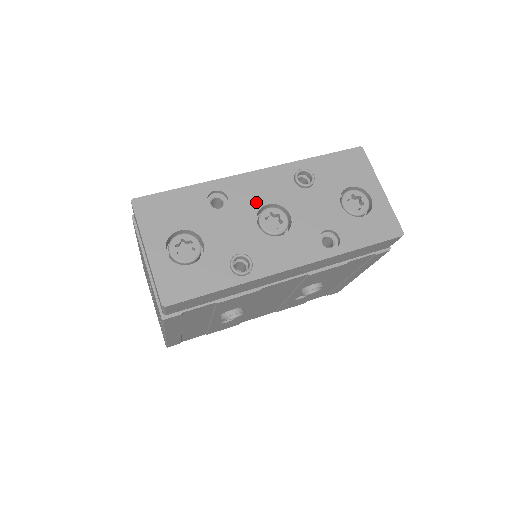
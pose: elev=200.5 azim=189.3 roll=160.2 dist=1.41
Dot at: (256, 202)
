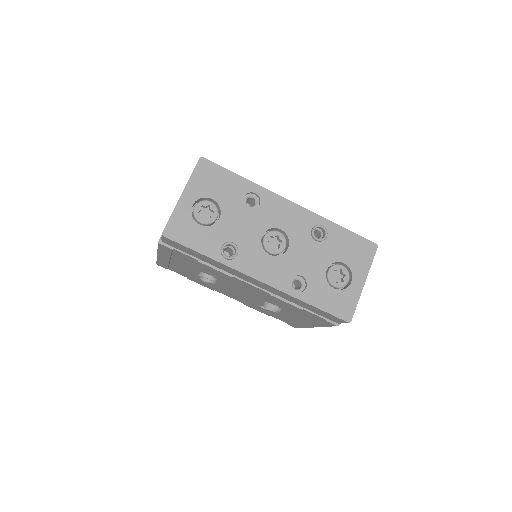
Dot at: (275, 222)
